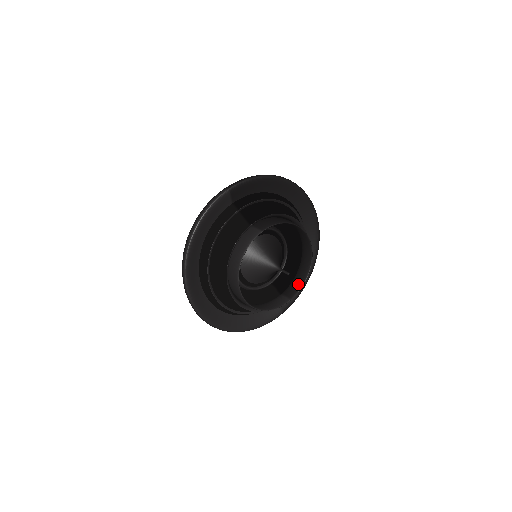
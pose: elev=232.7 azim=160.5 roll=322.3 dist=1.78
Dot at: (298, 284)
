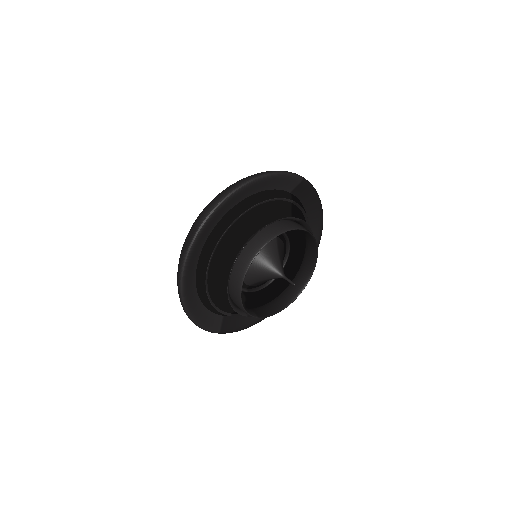
Dot at: (268, 311)
